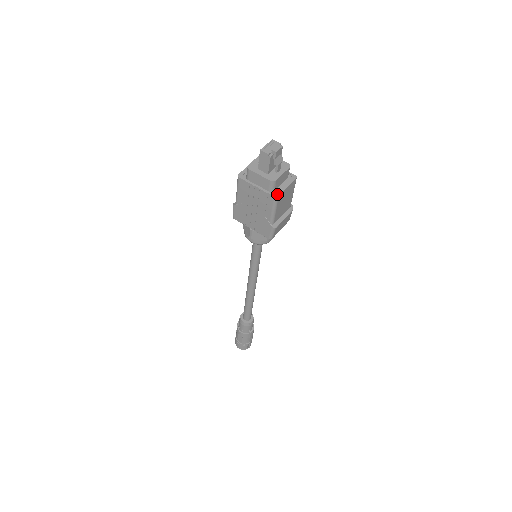
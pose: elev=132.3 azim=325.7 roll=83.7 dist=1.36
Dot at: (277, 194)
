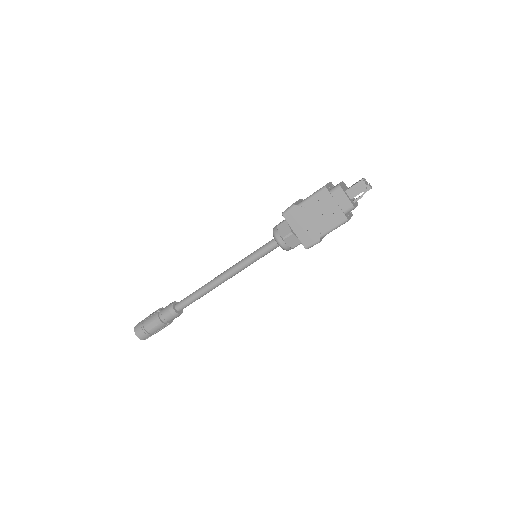
Dot at: (348, 218)
